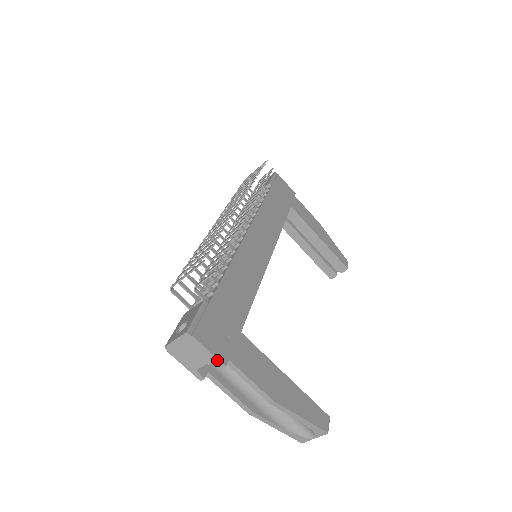
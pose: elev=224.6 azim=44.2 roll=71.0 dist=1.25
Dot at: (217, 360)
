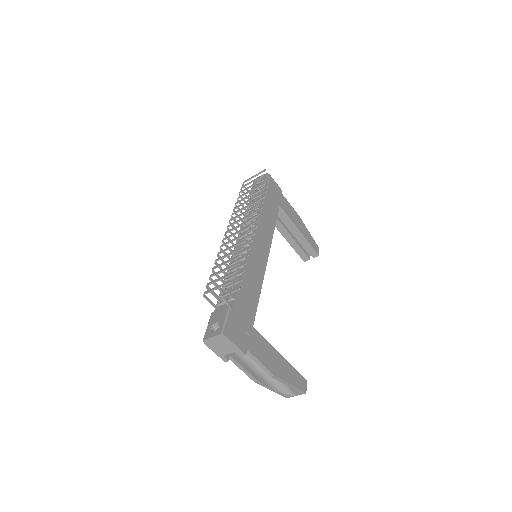
Dot at: (240, 351)
